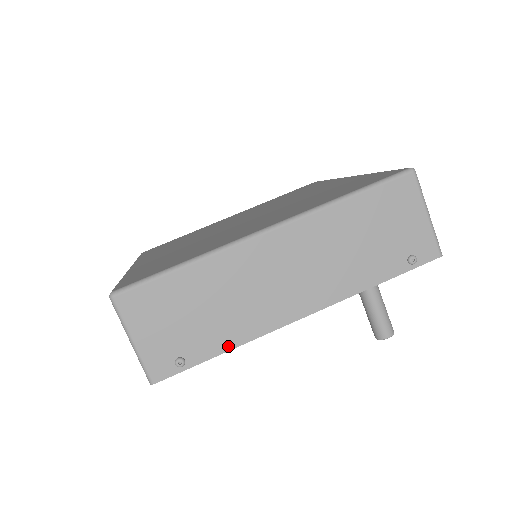
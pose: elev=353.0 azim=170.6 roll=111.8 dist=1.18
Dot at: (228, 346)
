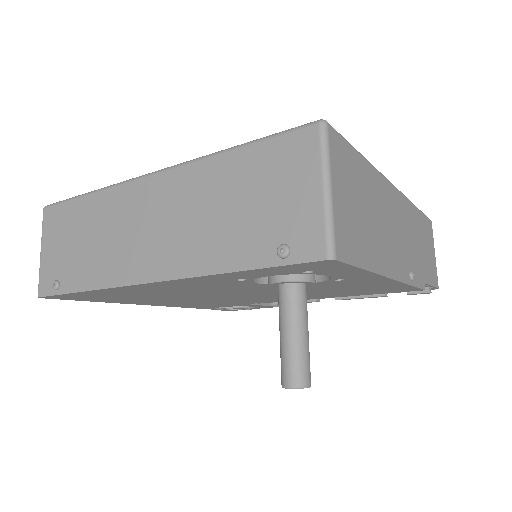
Dot at: (88, 286)
